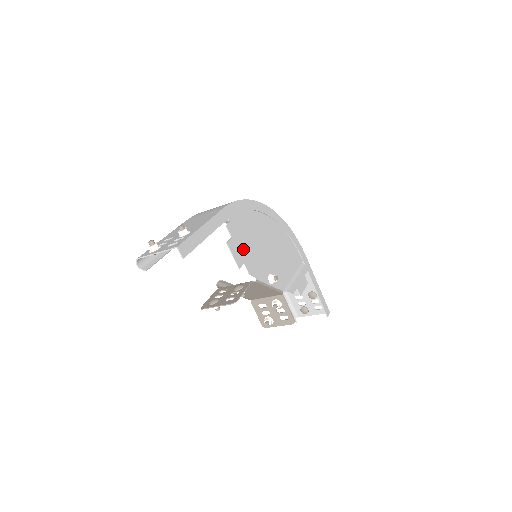
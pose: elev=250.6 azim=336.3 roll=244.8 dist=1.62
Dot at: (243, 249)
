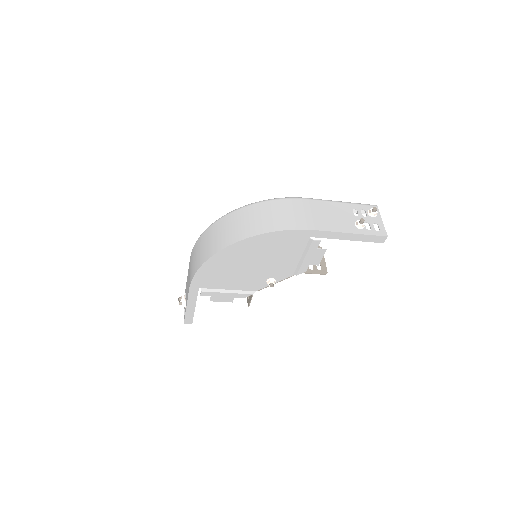
Dot at: (226, 293)
